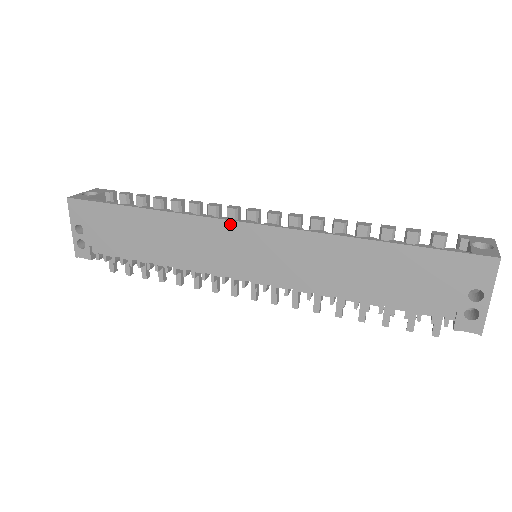
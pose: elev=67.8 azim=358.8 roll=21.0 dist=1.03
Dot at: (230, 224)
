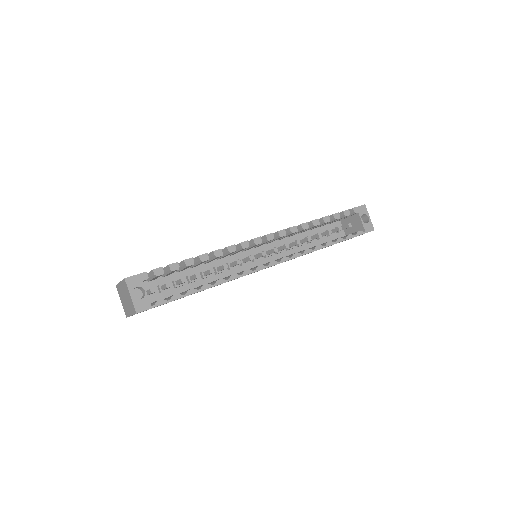
Dot at: occluded
